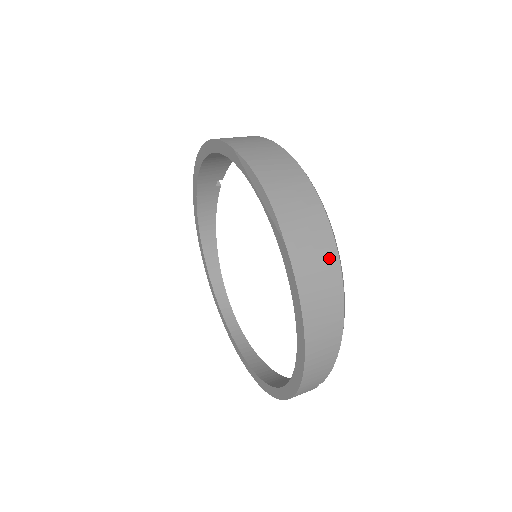
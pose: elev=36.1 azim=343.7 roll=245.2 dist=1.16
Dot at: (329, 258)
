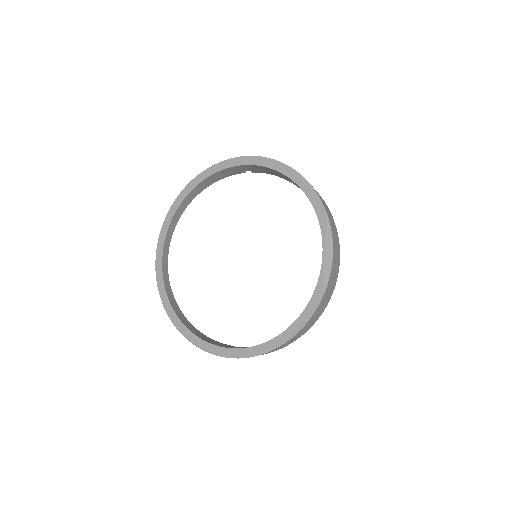
Dot at: (322, 310)
